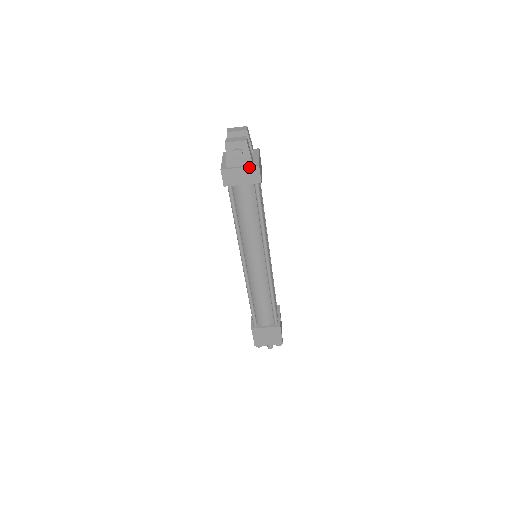
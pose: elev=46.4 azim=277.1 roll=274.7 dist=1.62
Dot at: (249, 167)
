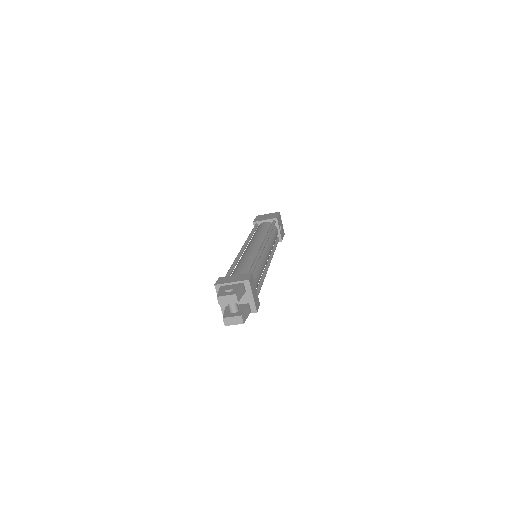
Dot at: occluded
